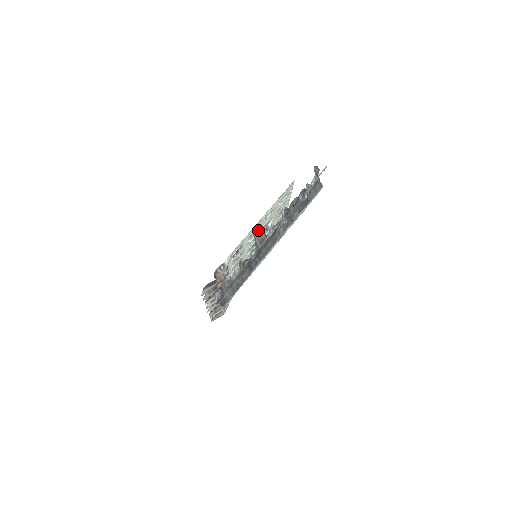
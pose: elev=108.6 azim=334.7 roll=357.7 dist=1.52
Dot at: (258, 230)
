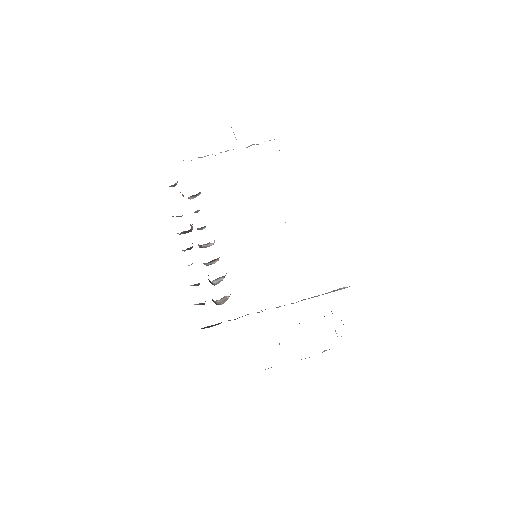
Dot at: occluded
